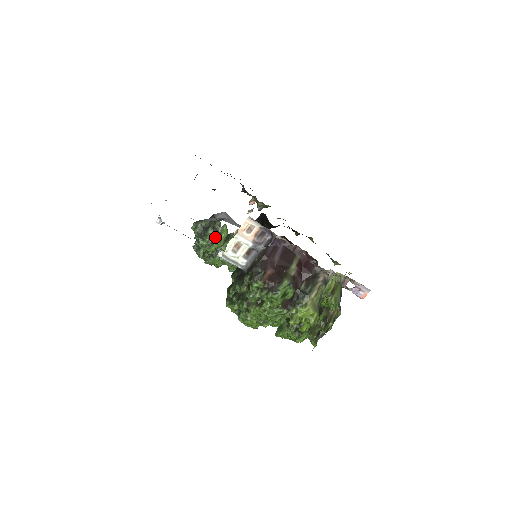
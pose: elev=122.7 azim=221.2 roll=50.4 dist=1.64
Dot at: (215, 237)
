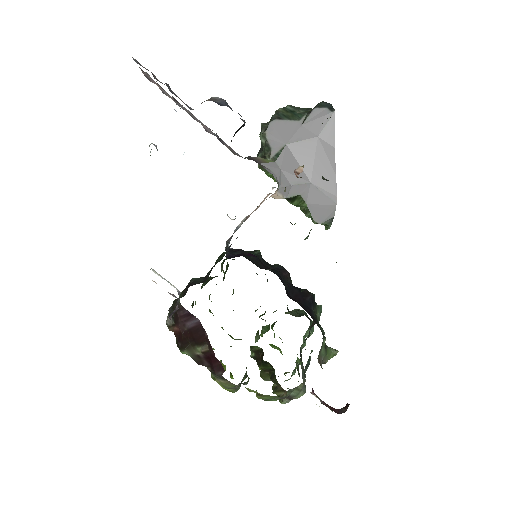
Dot at: (264, 170)
